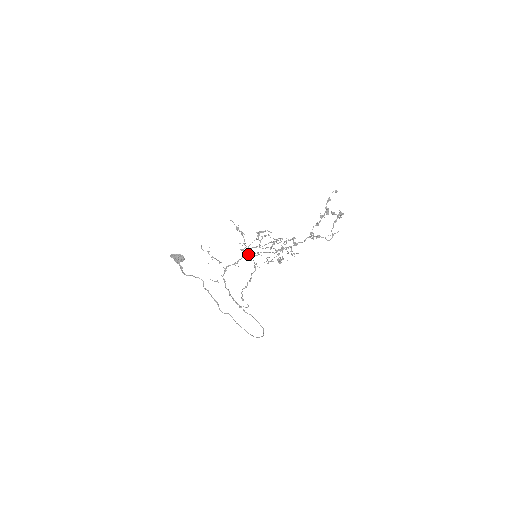
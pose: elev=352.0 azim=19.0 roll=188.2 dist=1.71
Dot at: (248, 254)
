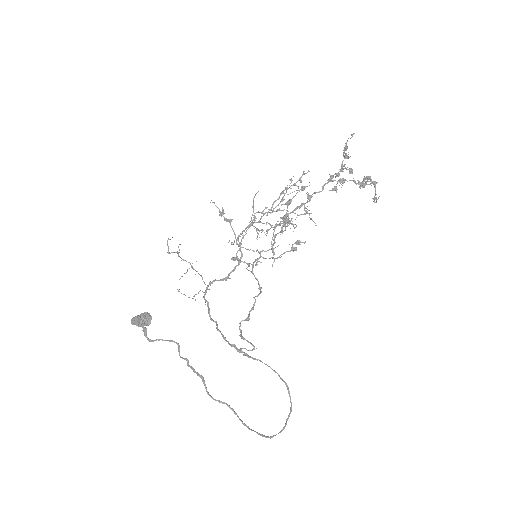
Dot at: (244, 262)
